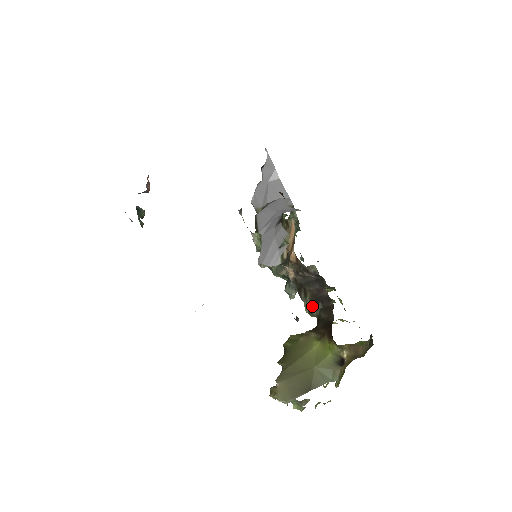
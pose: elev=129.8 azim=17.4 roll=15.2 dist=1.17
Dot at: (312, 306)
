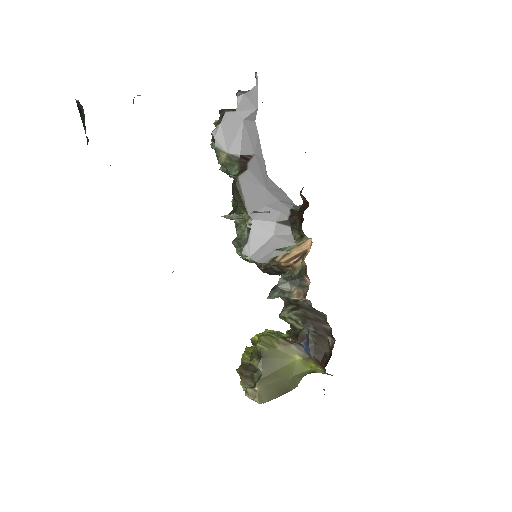
Dot at: (293, 318)
